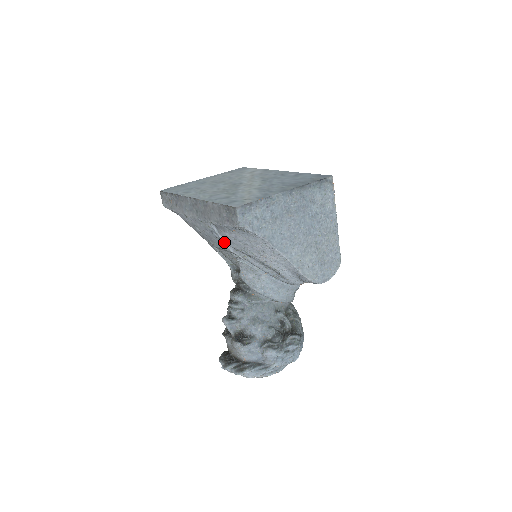
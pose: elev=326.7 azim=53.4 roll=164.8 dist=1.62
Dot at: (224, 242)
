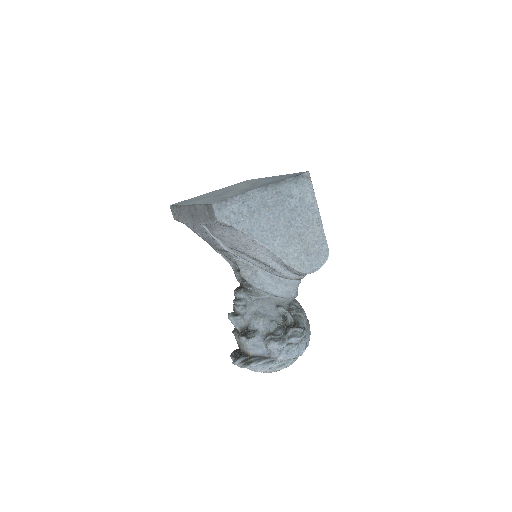
Dot at: (217, 241)
